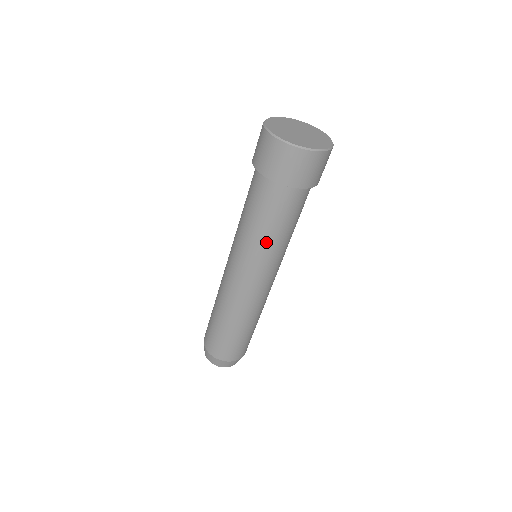
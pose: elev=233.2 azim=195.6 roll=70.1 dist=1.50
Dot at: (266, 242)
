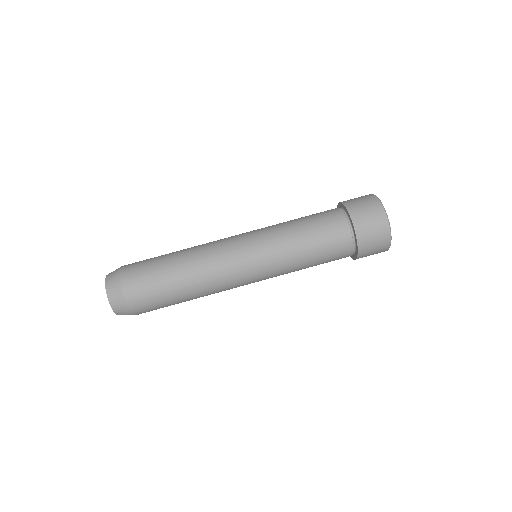
Dot at: (288, 231)
